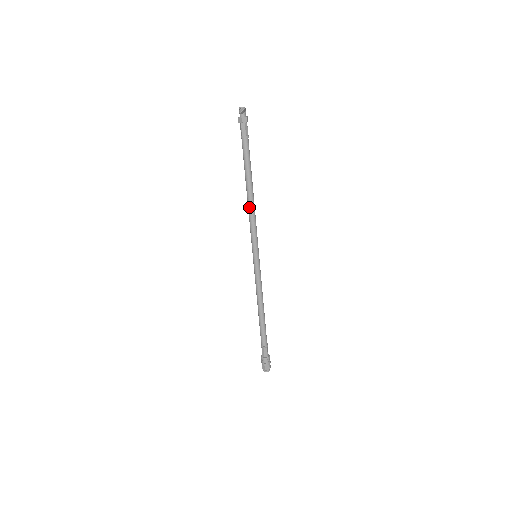
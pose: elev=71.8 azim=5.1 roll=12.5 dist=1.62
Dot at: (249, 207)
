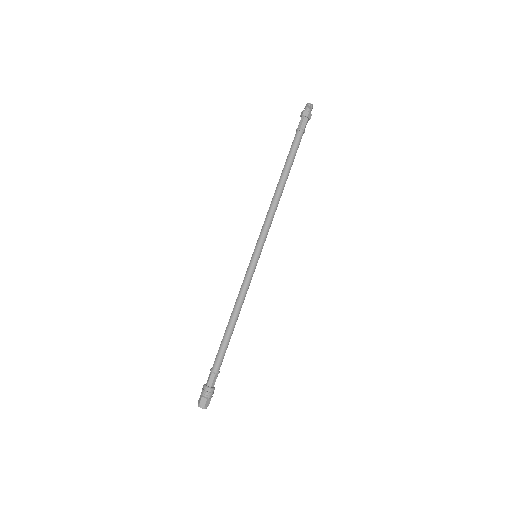
Dot at: (272, 199)
